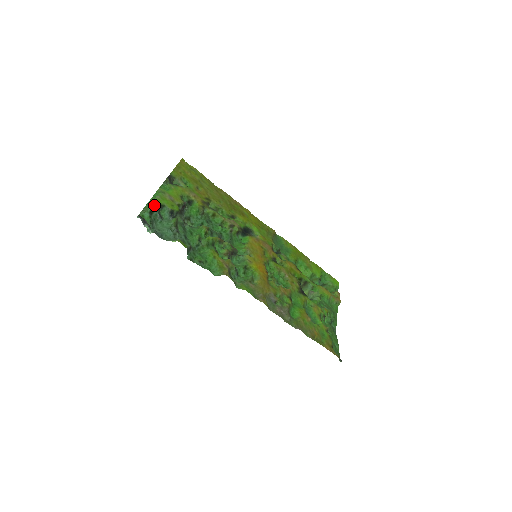
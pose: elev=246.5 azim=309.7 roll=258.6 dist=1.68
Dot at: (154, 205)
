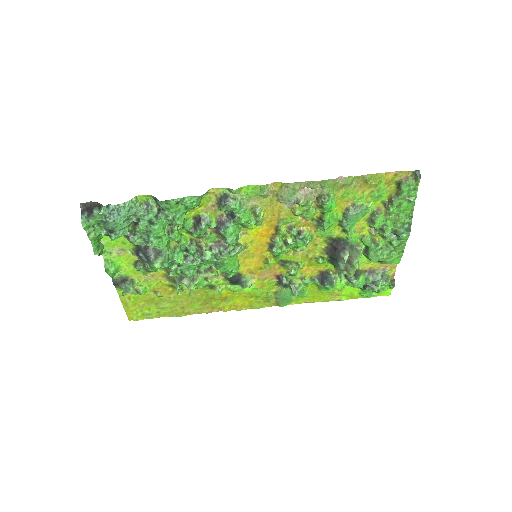
Dot at: (100, 235)
